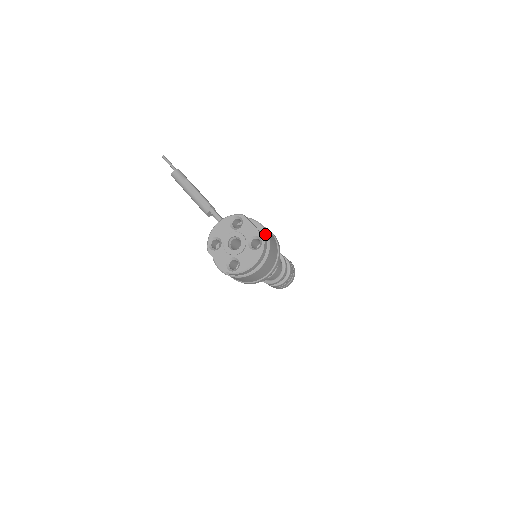
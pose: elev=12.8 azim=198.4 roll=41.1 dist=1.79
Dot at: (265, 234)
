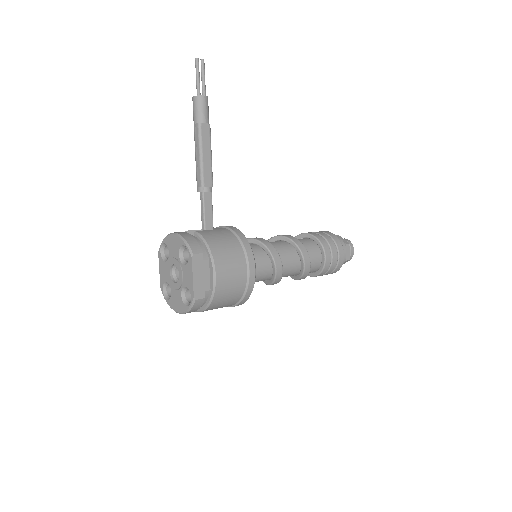
Dot at: (211, 288)
